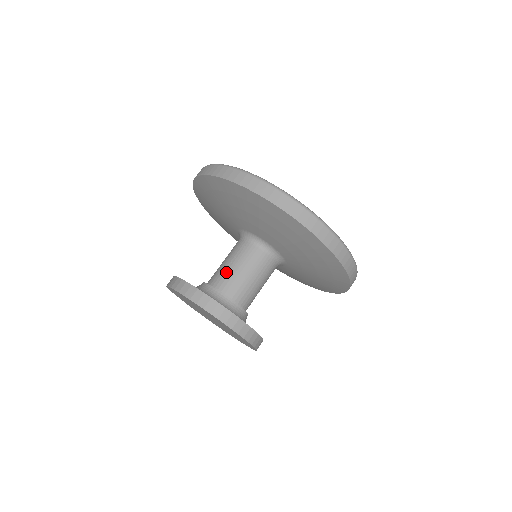
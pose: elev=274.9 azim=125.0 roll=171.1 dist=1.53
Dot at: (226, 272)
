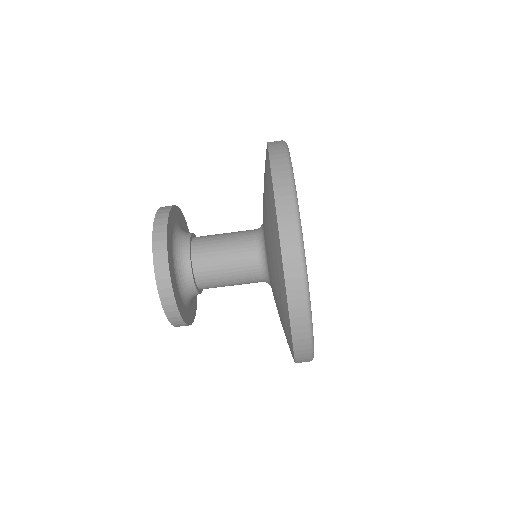
Dot at: (213, 240)
